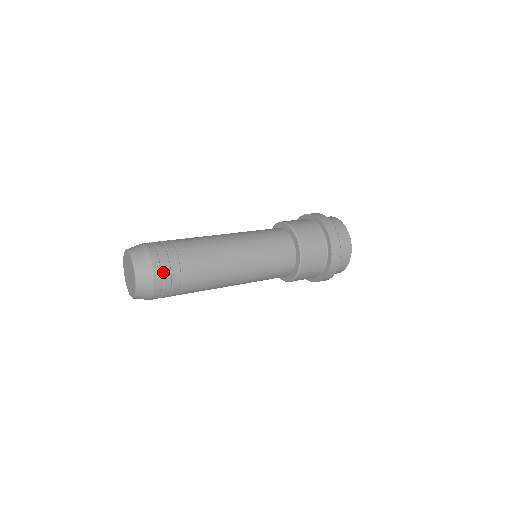
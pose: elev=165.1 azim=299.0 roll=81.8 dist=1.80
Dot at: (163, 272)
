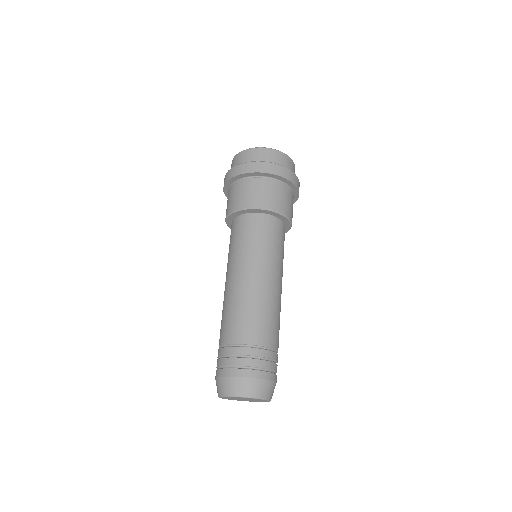
Dot at: occluded
